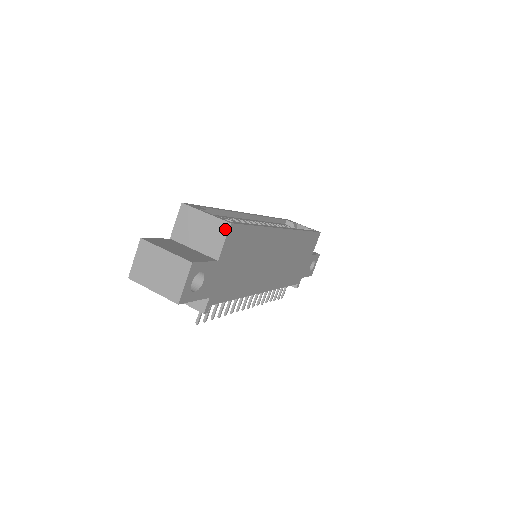
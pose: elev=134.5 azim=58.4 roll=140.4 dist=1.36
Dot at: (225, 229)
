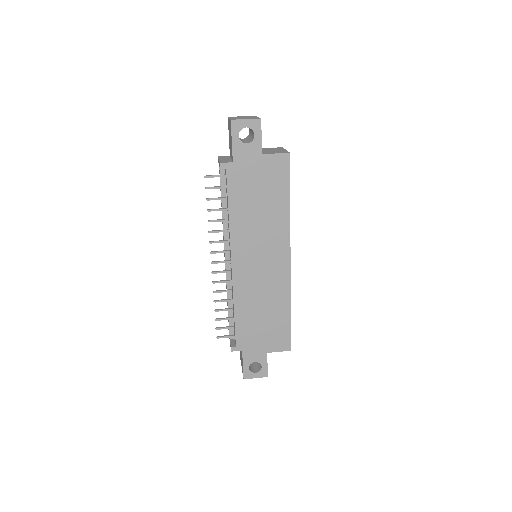
Dot at: (284, 152)
